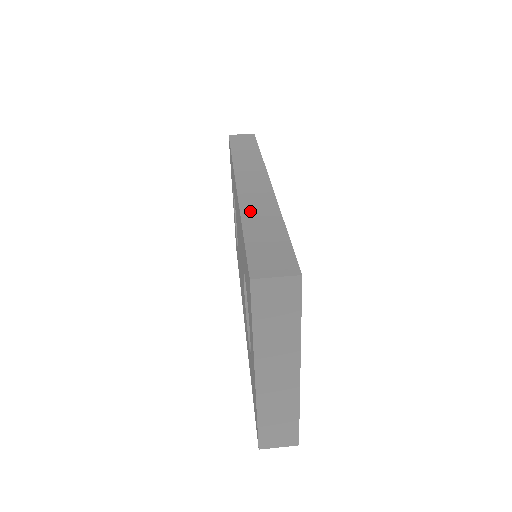
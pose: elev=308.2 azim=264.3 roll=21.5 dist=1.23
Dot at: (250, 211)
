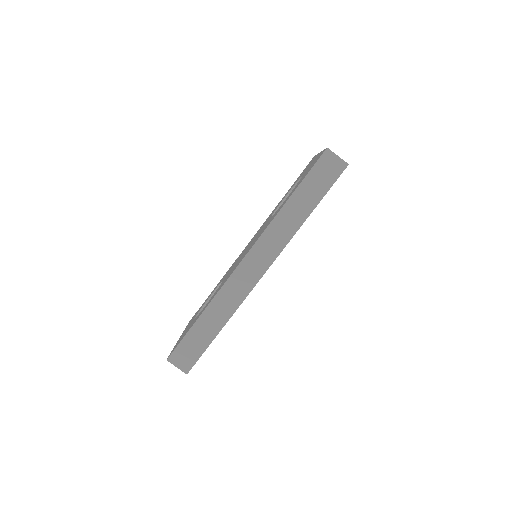
Dot at: (217, 304)
